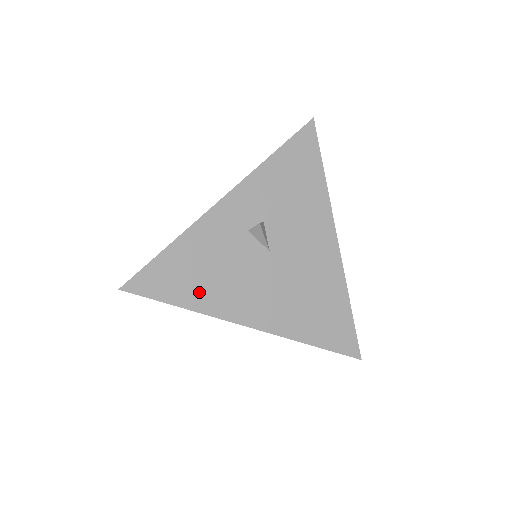
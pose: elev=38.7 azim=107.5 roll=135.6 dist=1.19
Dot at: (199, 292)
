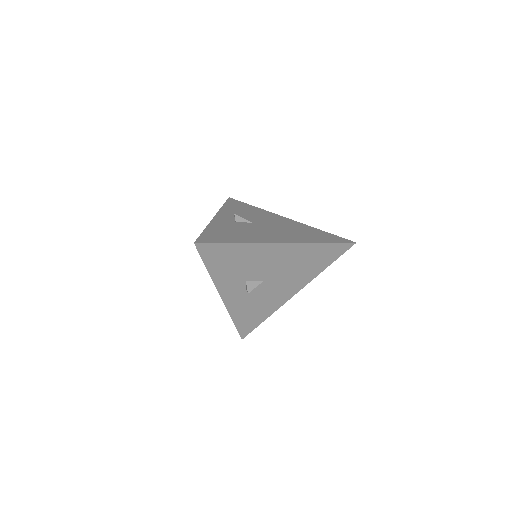
Dot at: (263, 313)
